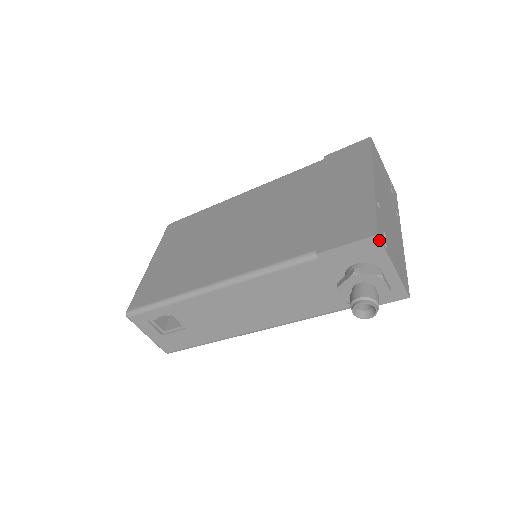
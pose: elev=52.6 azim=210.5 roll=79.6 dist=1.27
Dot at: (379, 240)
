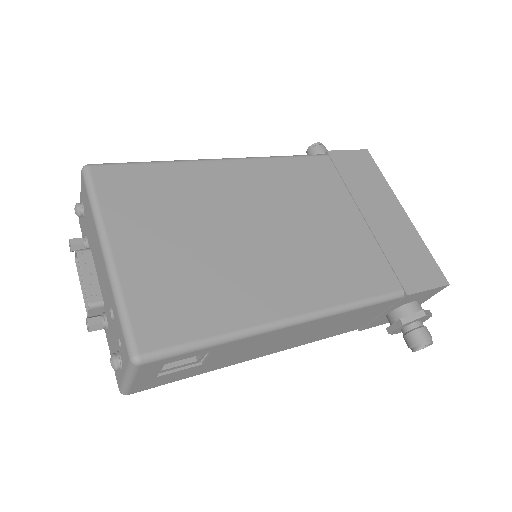
Dot at: occluded
